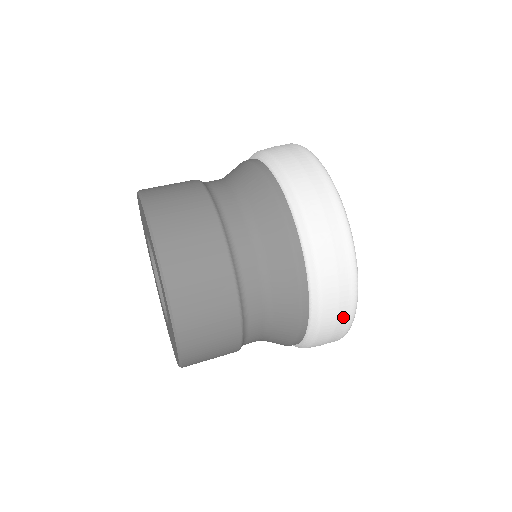
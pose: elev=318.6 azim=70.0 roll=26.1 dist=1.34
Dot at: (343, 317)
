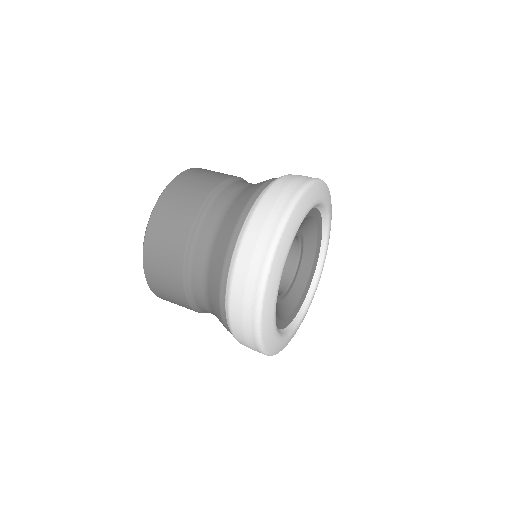
Dot at: (249, 335)
